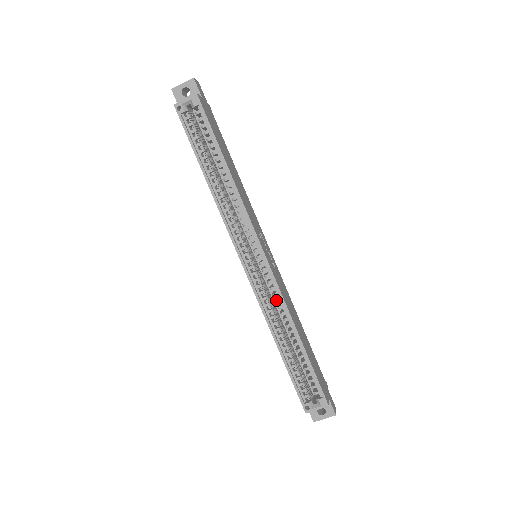
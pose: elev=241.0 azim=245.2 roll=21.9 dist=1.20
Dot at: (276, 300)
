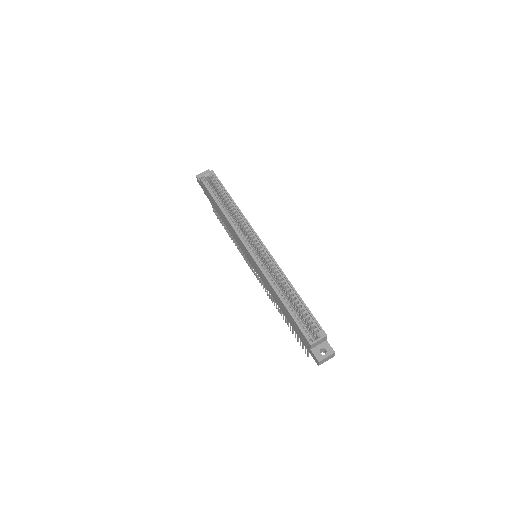
Dot at: (274, 270)
